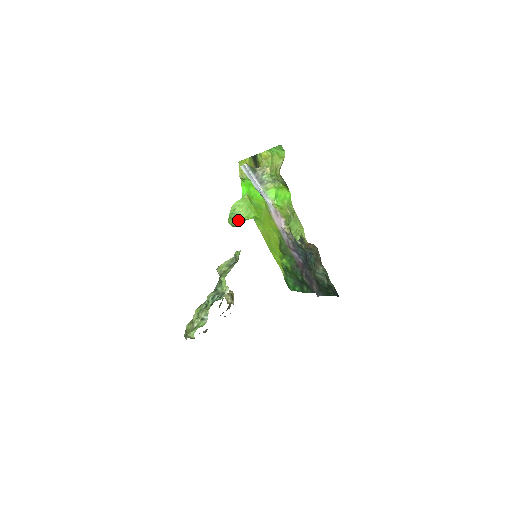
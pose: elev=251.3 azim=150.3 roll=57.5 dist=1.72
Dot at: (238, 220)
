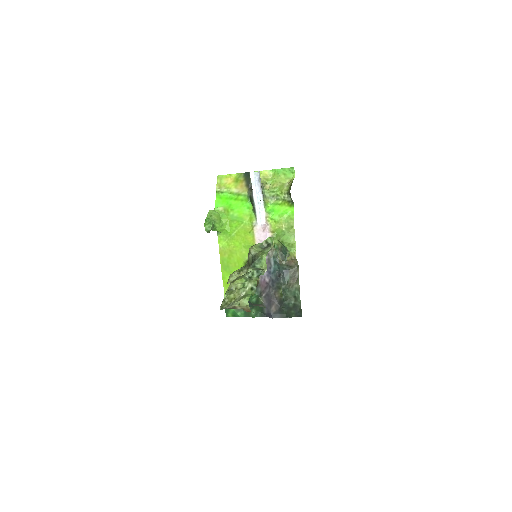
Dot at: (213, 227)
